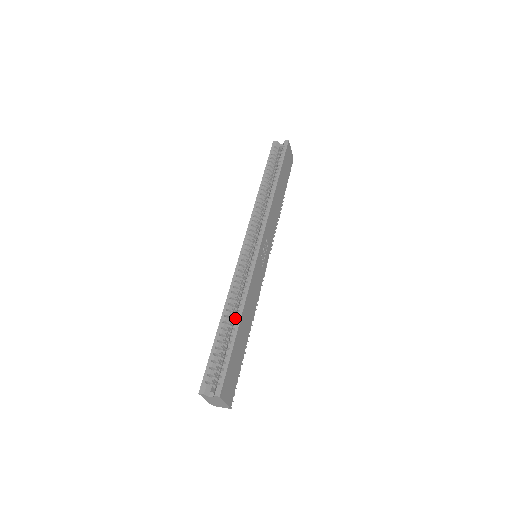
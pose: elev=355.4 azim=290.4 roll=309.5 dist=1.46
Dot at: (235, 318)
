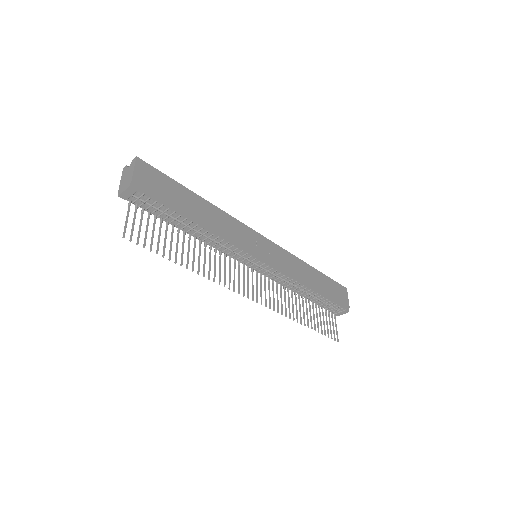
Dot at: occluded
